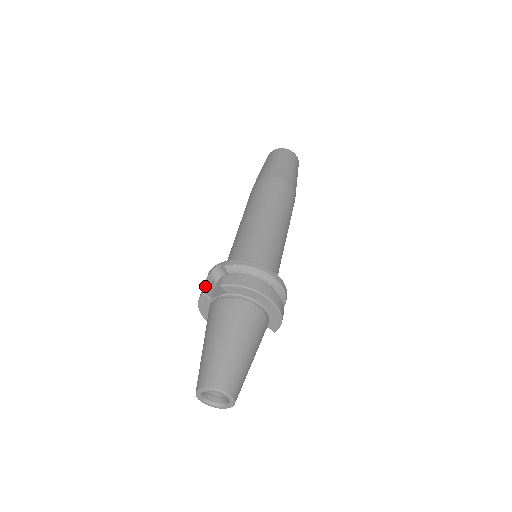
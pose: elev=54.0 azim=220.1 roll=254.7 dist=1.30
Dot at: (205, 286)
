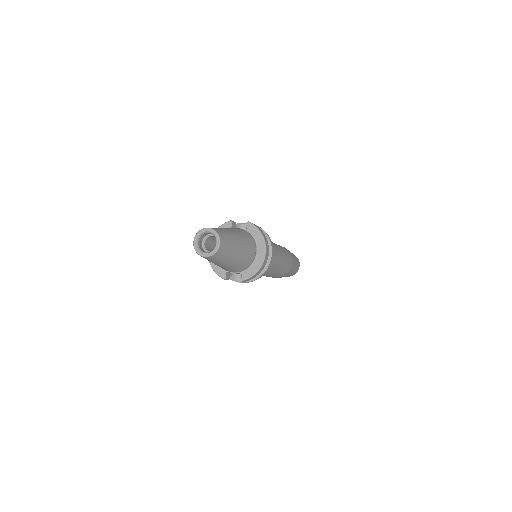
Dot at: occluded
